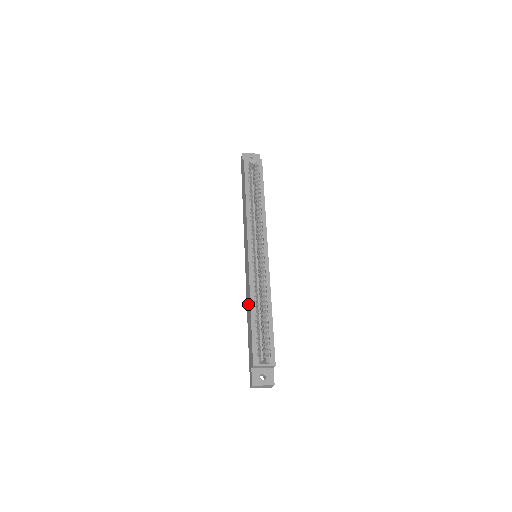
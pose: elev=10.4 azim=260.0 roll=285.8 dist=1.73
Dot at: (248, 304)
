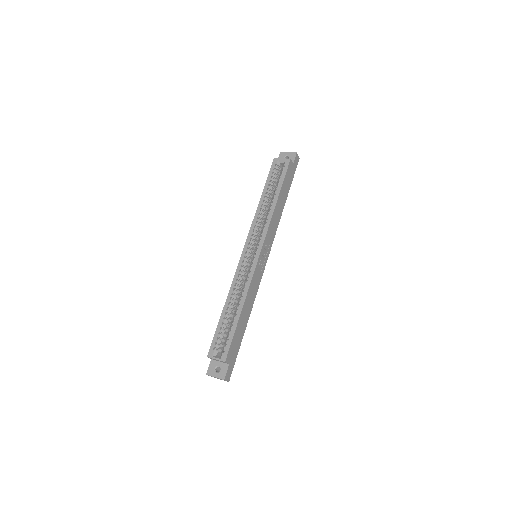
Dot at: occluded
